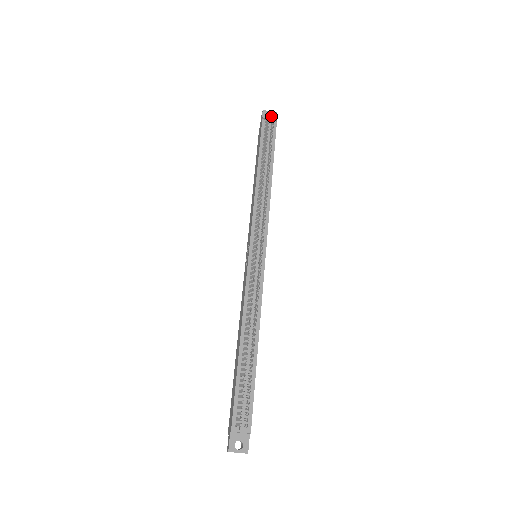
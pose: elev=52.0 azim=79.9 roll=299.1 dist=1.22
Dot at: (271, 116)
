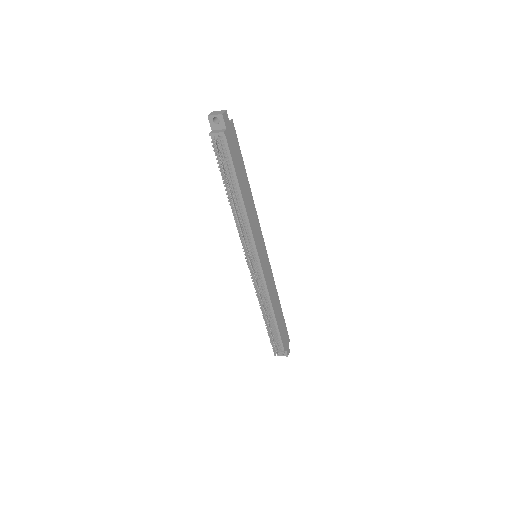
Dot at: (219, 117)
